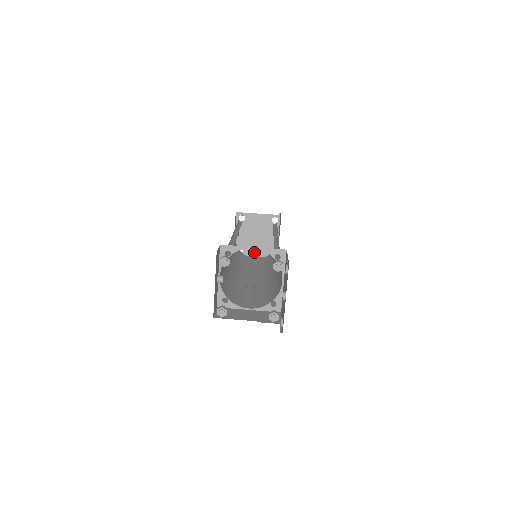
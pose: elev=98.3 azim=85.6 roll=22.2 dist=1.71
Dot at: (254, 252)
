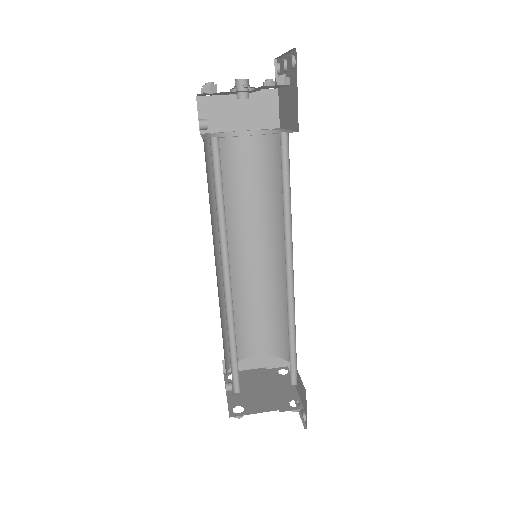
Dot at: (264, 407)
